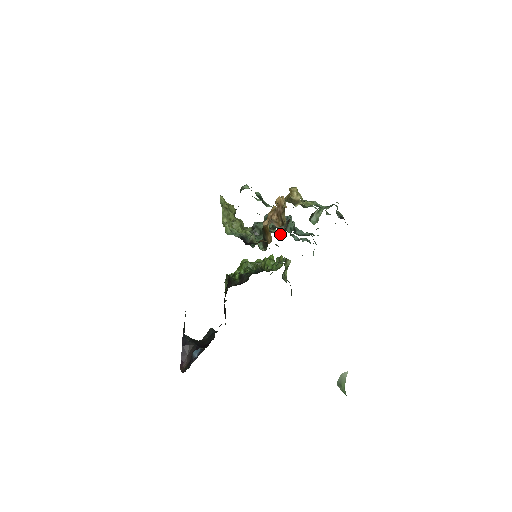
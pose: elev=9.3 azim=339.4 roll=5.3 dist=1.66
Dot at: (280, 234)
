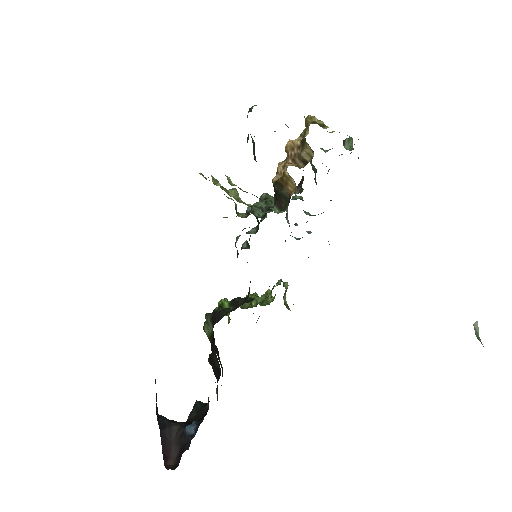
Dot at: occluded
